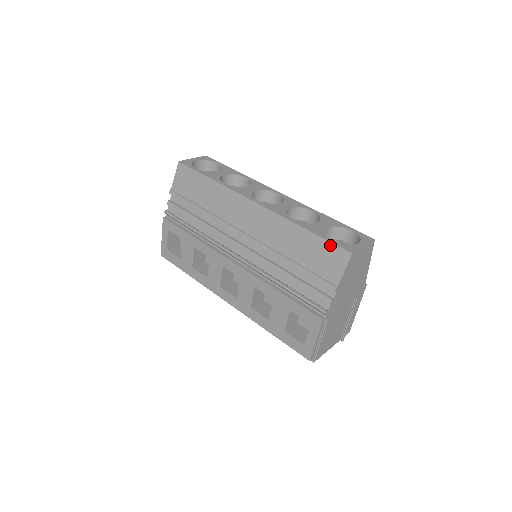
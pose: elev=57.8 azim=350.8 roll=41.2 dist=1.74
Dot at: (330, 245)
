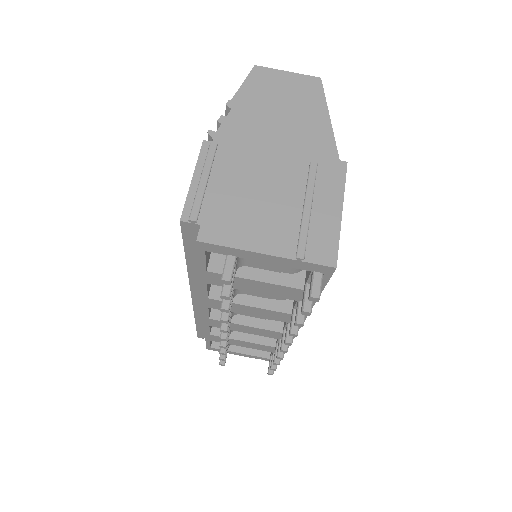
Dot at: occluded
